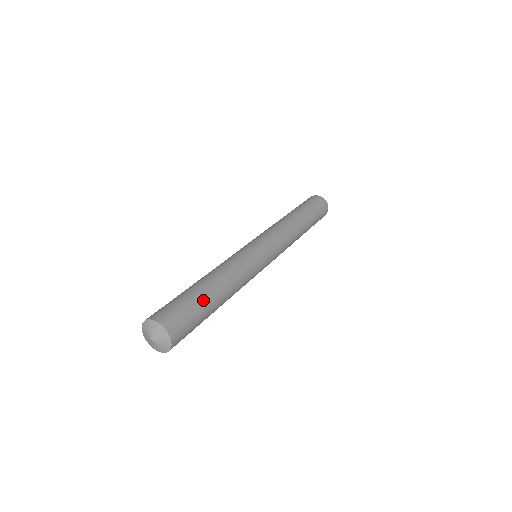
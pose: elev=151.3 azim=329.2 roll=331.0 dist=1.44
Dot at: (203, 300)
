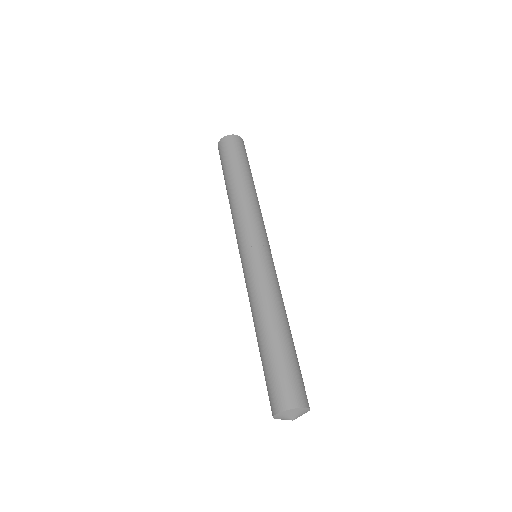
Dot at: (296, 355)
